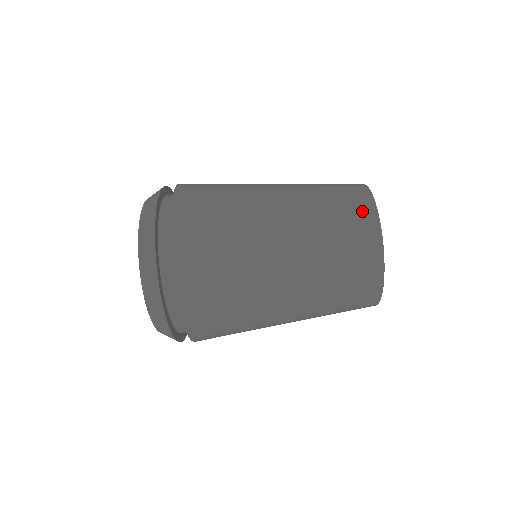
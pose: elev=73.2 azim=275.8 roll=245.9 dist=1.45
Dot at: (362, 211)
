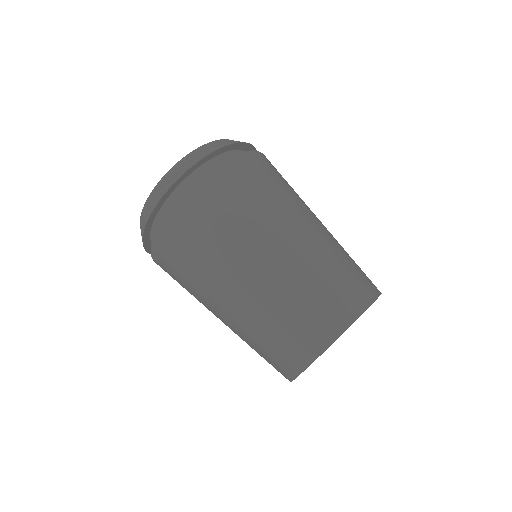
Dot at: (361, 292)
